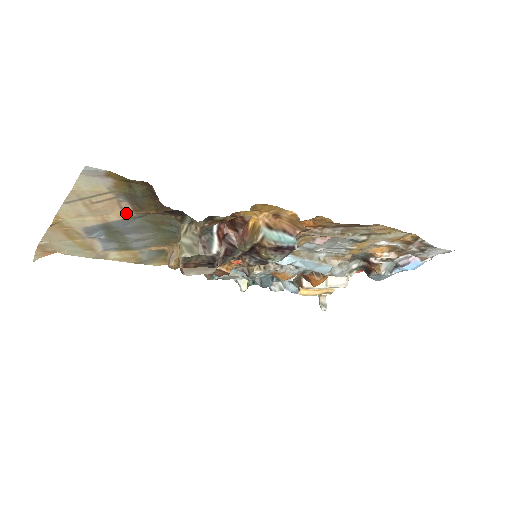
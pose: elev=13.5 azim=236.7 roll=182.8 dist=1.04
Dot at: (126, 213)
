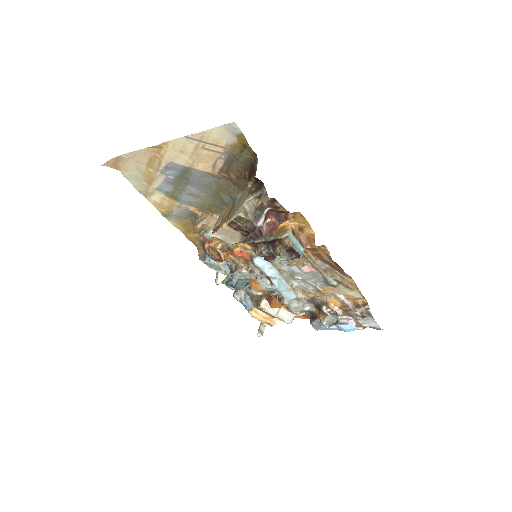
Dot at: (213, 168)
